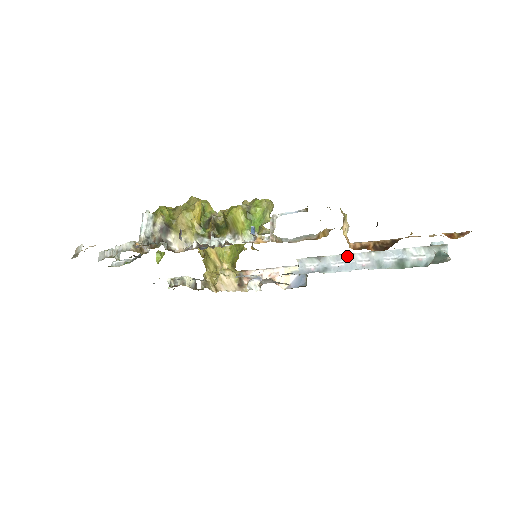
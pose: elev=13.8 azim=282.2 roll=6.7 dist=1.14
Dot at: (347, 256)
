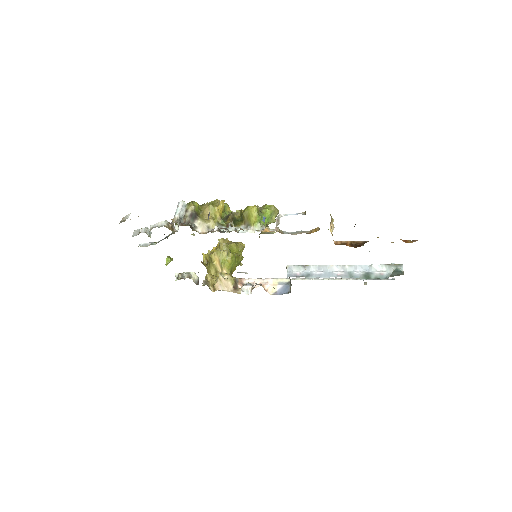
Dot at: (327, 266)
